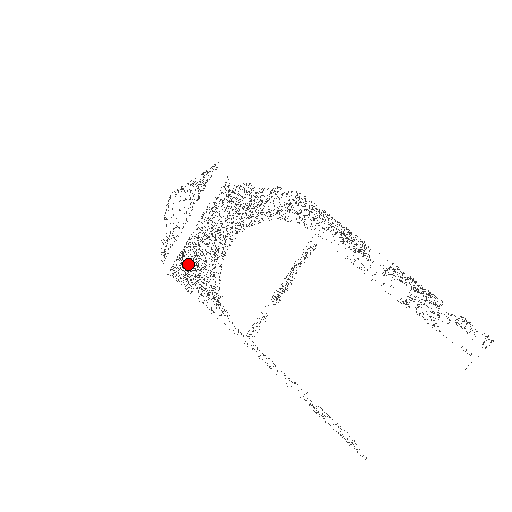
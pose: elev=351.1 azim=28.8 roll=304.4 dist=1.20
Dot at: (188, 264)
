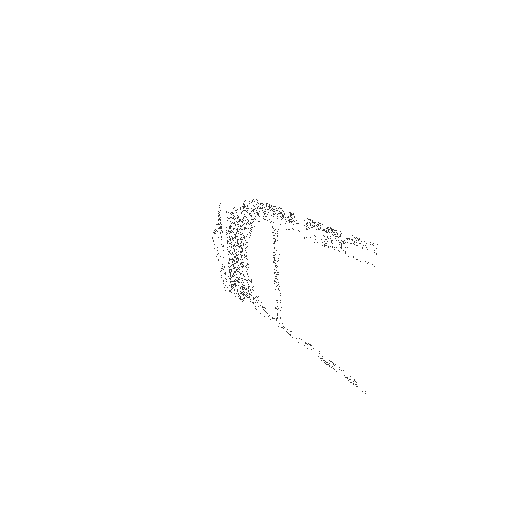
Dot at: (235, 281)
